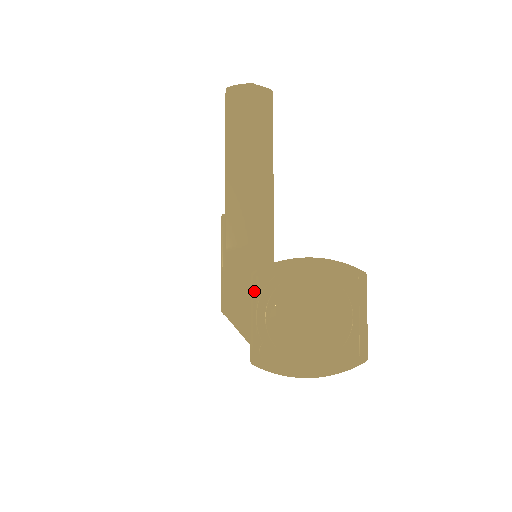
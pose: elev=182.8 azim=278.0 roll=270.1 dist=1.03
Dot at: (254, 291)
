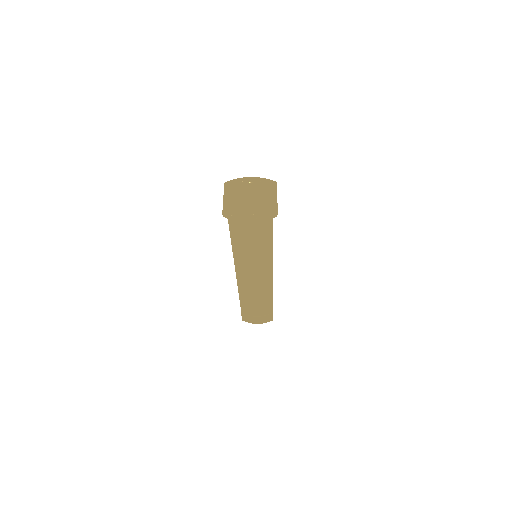
Dot at: (226, 191)
